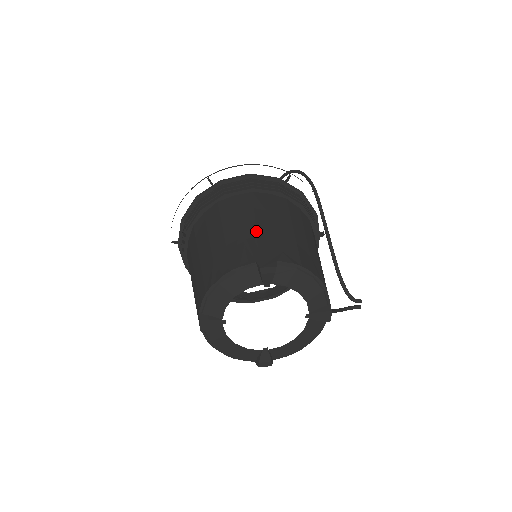
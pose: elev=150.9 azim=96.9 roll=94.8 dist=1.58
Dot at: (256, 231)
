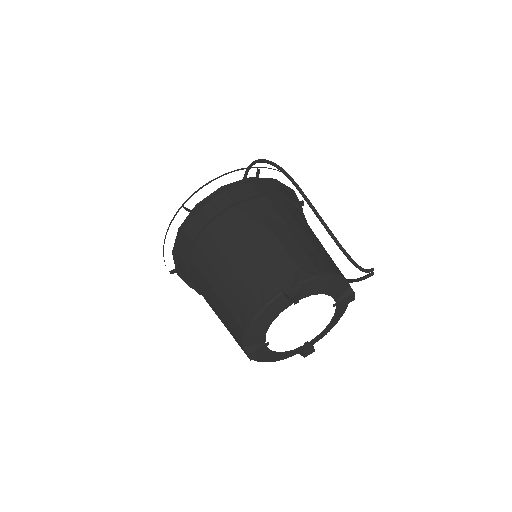
Dot at: (262, 254)
